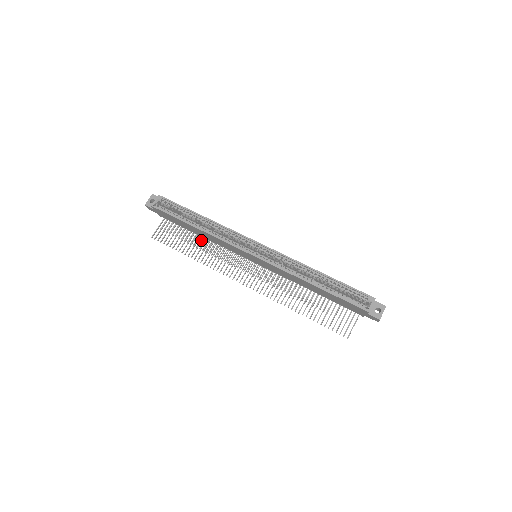
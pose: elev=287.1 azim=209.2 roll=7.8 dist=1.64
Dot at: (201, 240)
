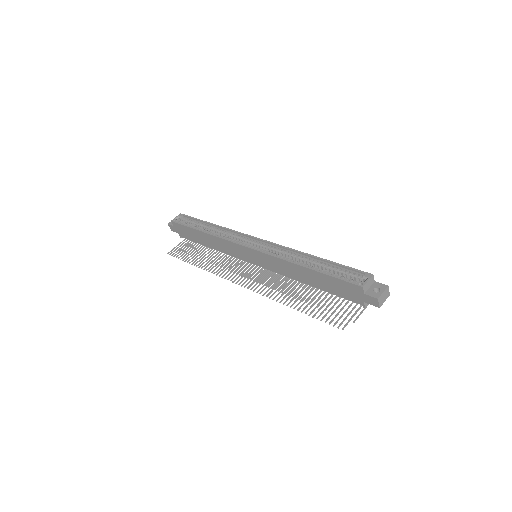
Dot at: (211, 252)
